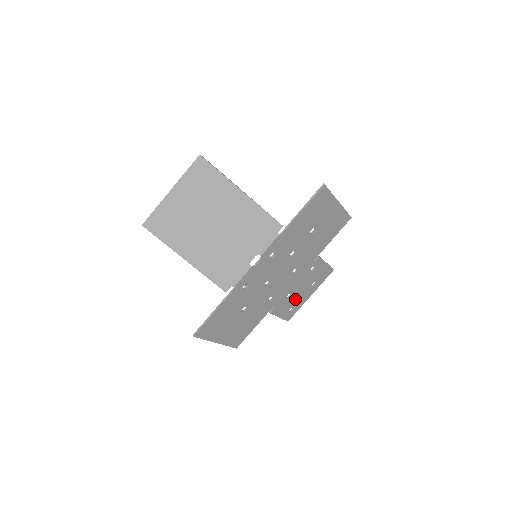
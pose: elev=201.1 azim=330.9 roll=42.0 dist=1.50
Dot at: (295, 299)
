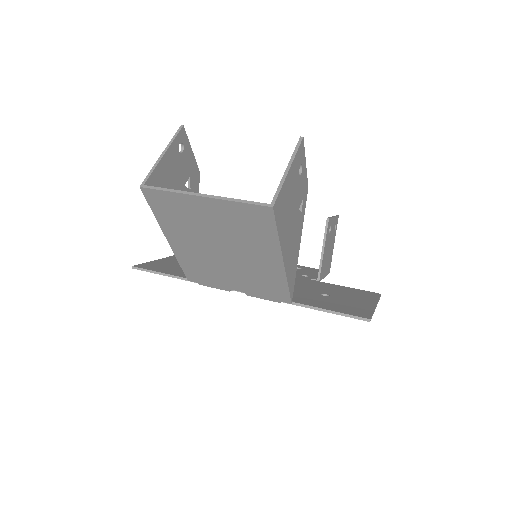
Dot at: occluded
